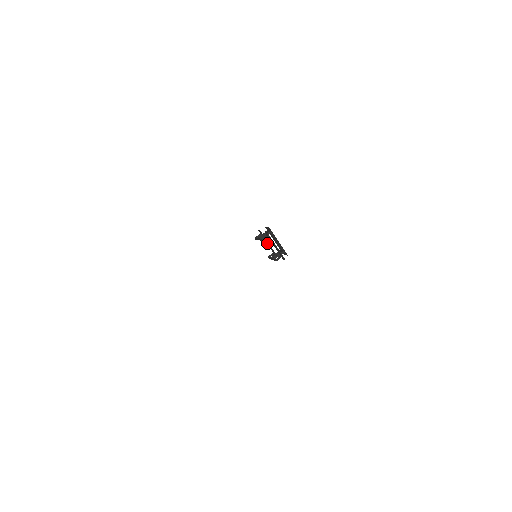
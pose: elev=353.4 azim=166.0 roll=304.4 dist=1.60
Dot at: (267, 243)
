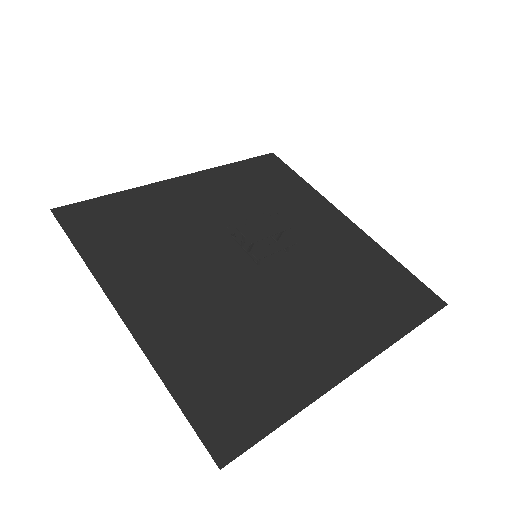
Dot at: (248, 222)
